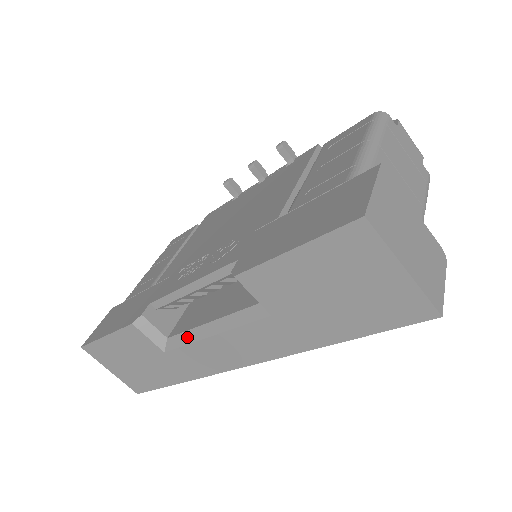
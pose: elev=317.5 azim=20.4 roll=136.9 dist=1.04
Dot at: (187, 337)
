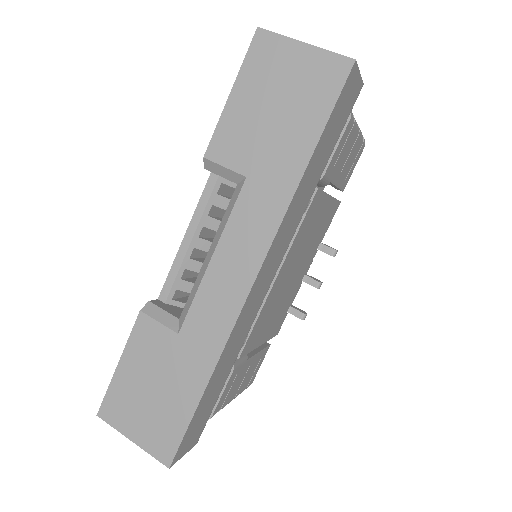
Dot at: (194, 290)
